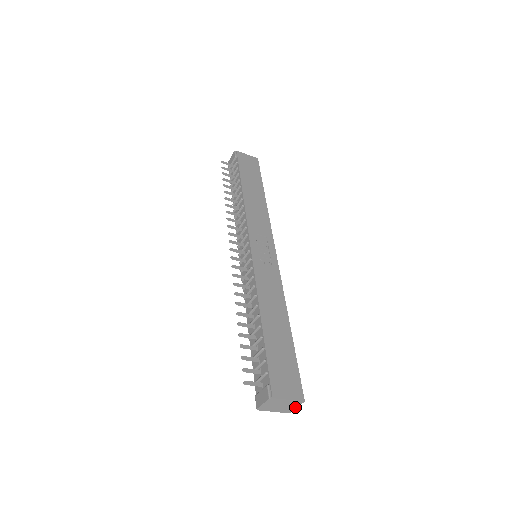
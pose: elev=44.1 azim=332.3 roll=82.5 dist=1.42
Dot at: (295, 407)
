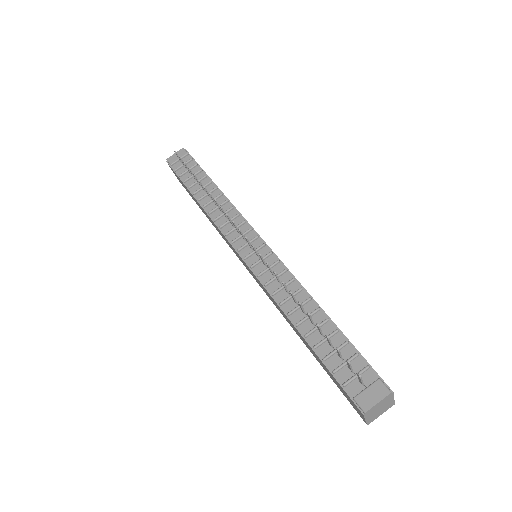
Dot at: (381, 414)
